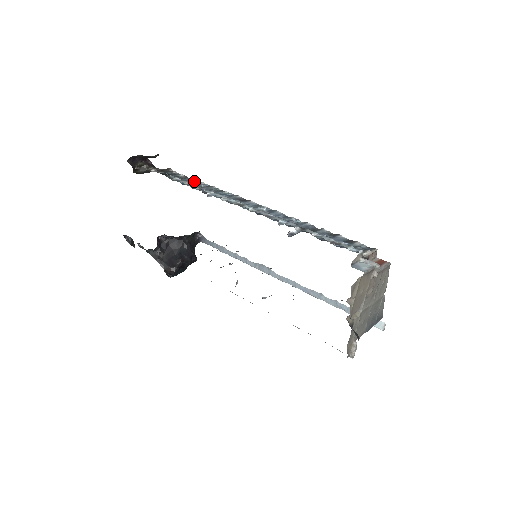
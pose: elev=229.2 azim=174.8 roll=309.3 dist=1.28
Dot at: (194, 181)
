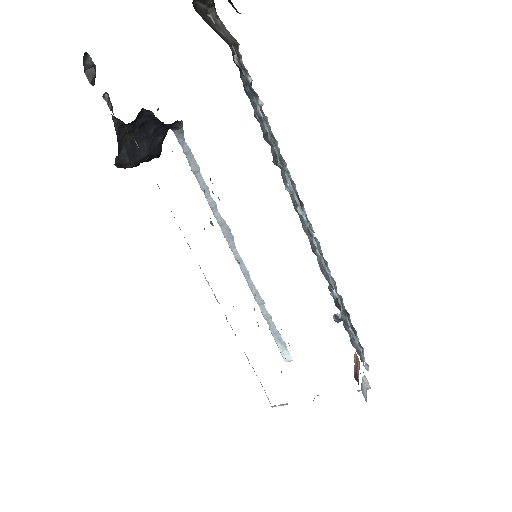
Dot at: (260, 108)
